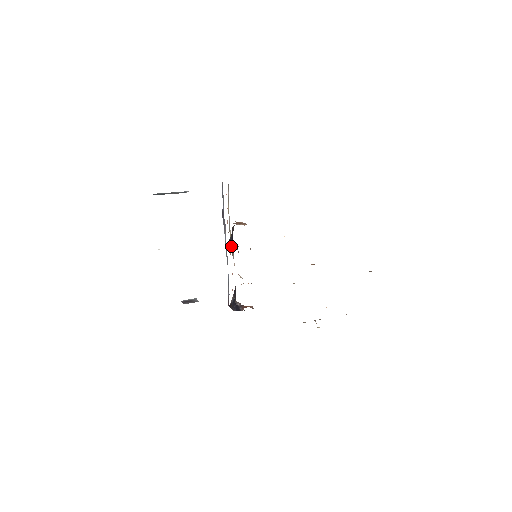
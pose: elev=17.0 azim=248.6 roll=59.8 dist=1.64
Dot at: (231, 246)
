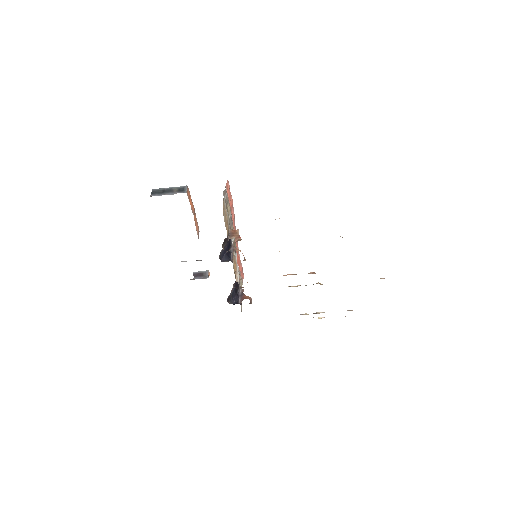
Dot at: (224, 255)
